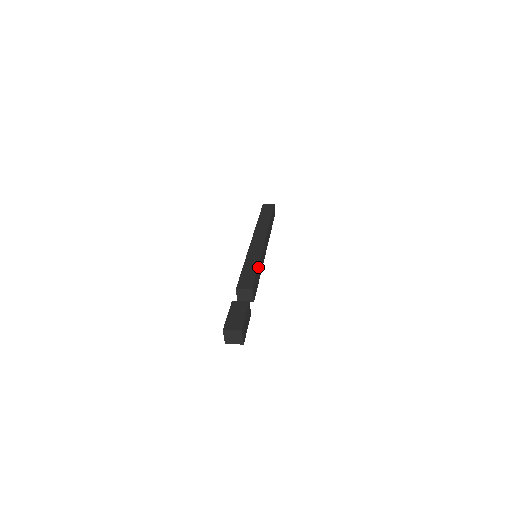
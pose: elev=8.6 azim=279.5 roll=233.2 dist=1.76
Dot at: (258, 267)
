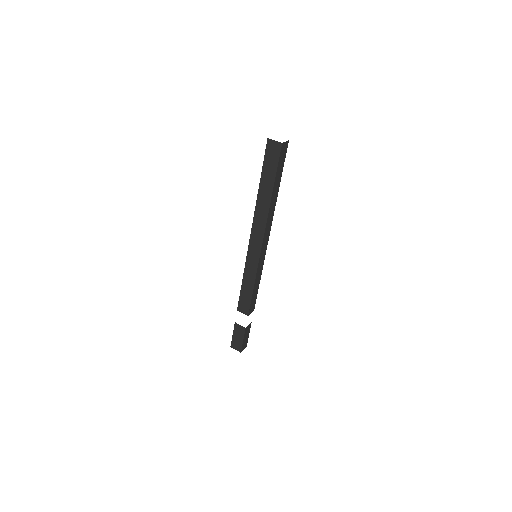
Dot at: (254, 287)
